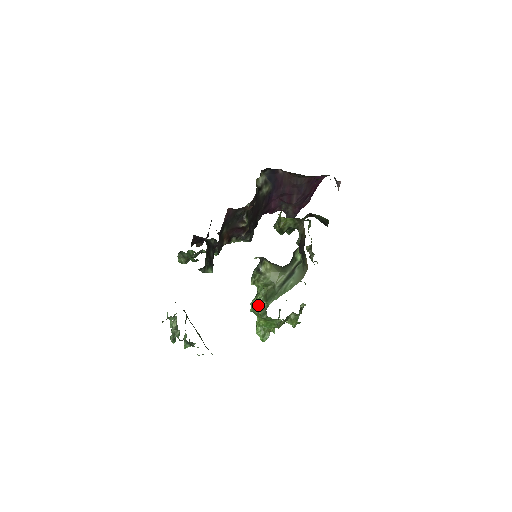
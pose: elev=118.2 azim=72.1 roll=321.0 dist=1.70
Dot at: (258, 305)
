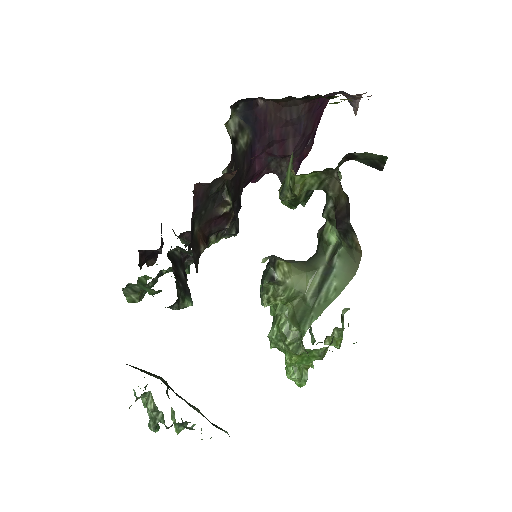
Dot at: (284, 336)
